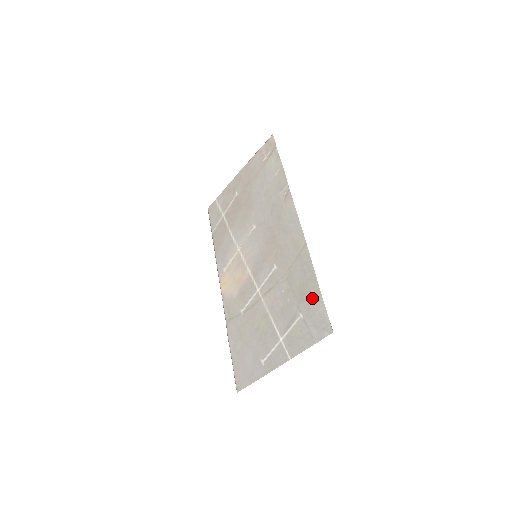
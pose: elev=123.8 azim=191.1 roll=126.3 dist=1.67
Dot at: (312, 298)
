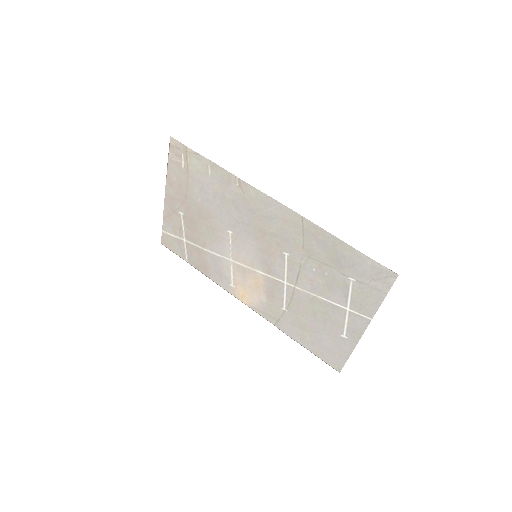
Dot at: (351, 259)
